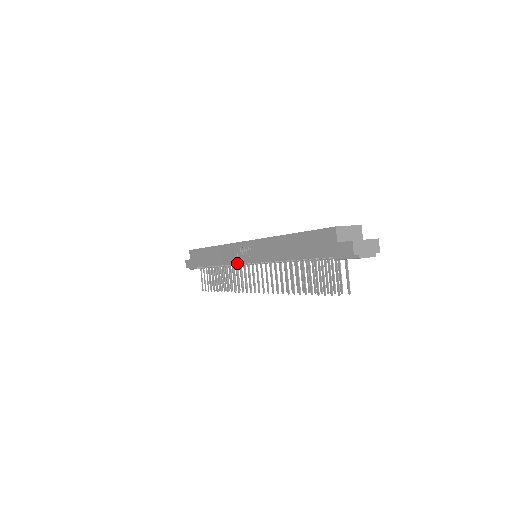
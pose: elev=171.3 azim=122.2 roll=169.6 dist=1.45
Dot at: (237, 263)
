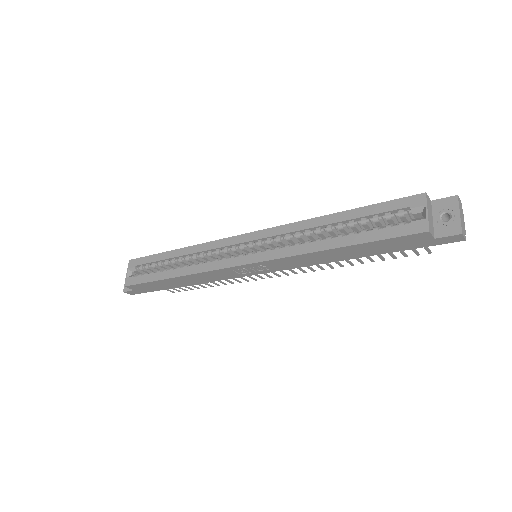
Dot at: occluded
